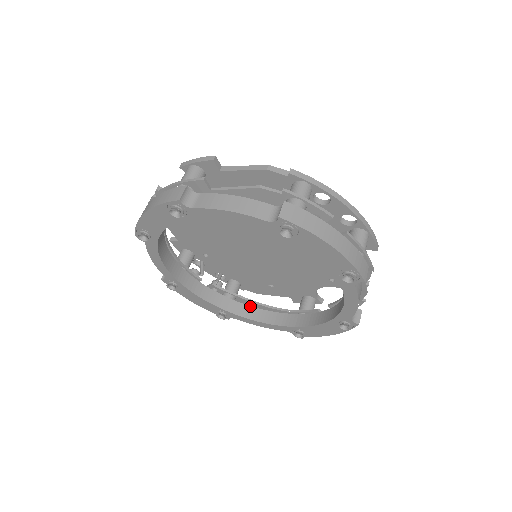
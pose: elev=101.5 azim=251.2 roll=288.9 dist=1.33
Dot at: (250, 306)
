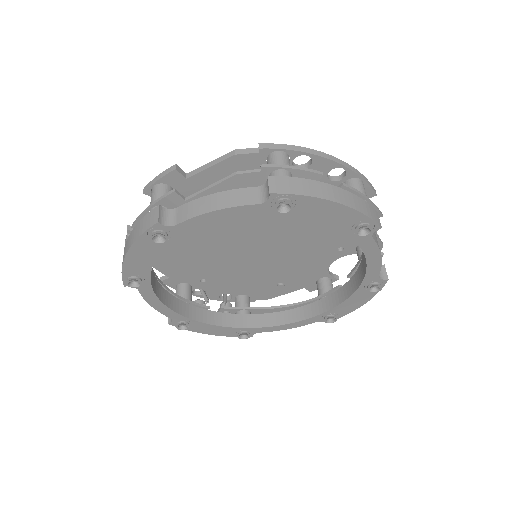
Dot at: (269, 313)
